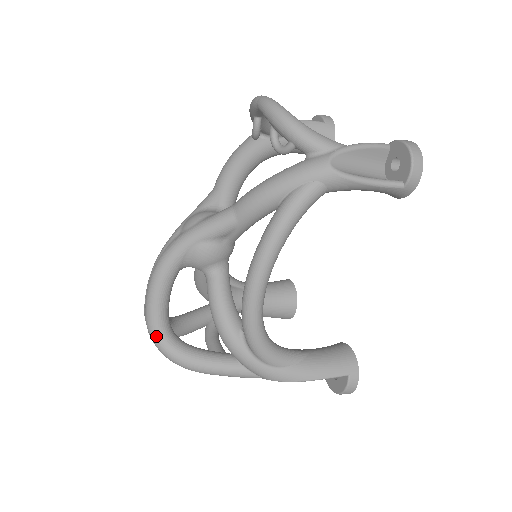
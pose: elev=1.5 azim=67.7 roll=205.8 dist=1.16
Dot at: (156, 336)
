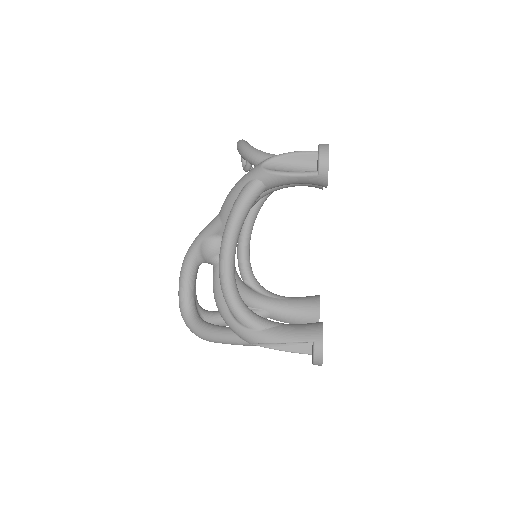
Dot at: (183, 313)
